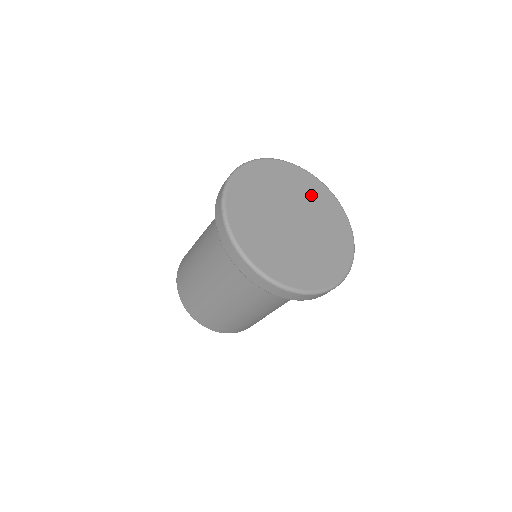
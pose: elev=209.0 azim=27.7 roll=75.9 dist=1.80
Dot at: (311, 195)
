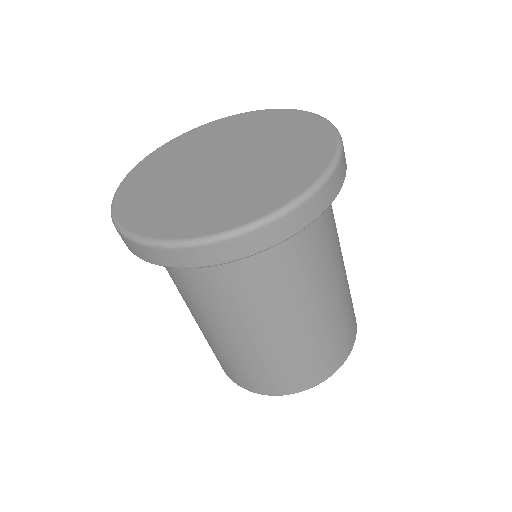
Dot at: (262, 128)
